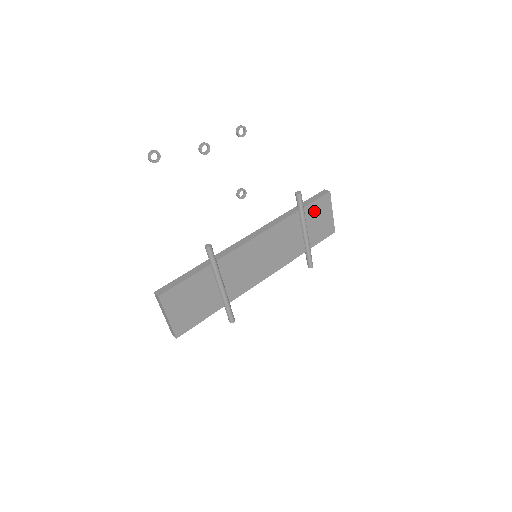
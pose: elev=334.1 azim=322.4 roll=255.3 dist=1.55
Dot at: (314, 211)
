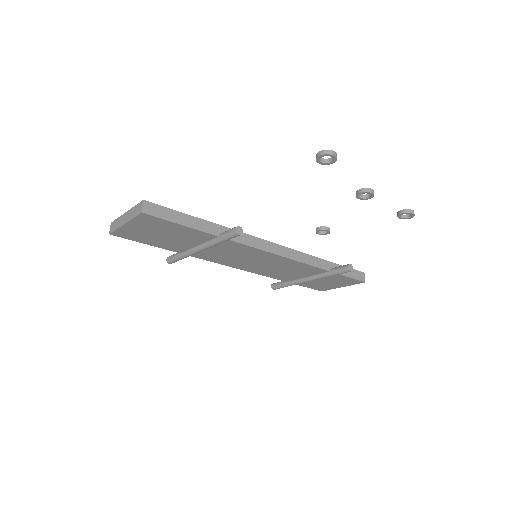
Dot at: (336, 278)
